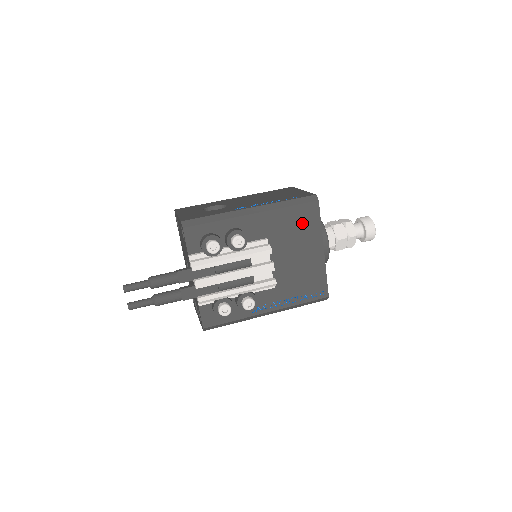
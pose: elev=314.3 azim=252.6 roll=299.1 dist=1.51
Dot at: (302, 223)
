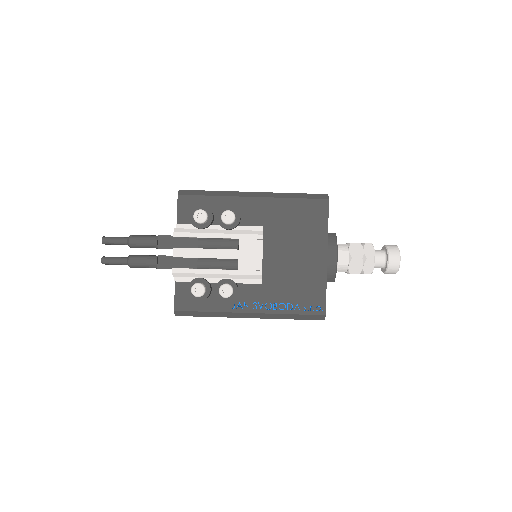
Dot at: (306, 220)
